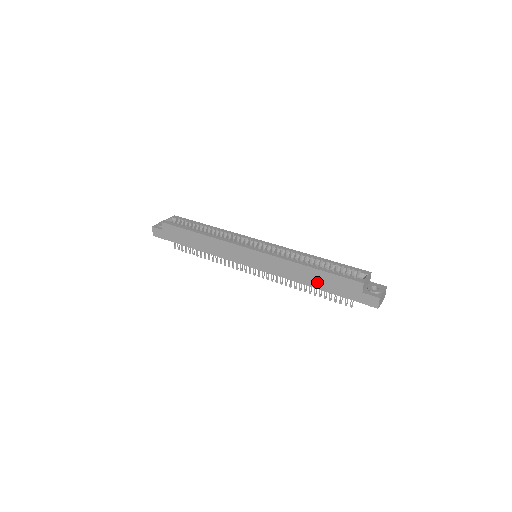
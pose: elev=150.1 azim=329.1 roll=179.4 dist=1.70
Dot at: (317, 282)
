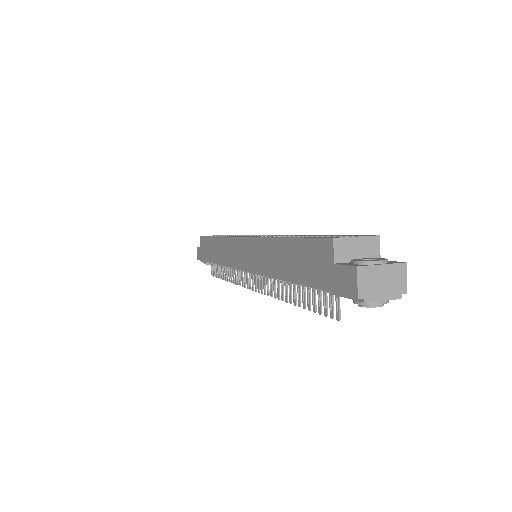
Dot at: (288, 266)
